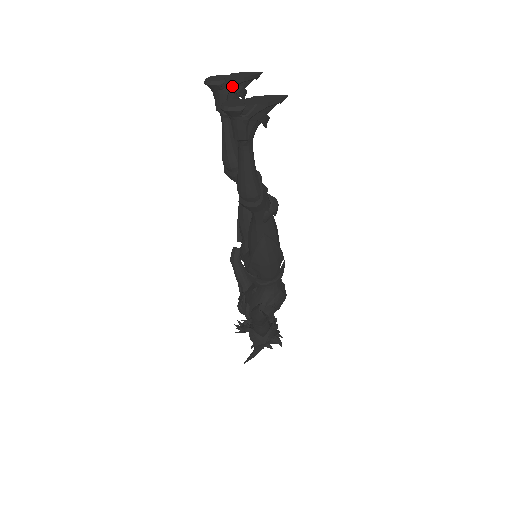
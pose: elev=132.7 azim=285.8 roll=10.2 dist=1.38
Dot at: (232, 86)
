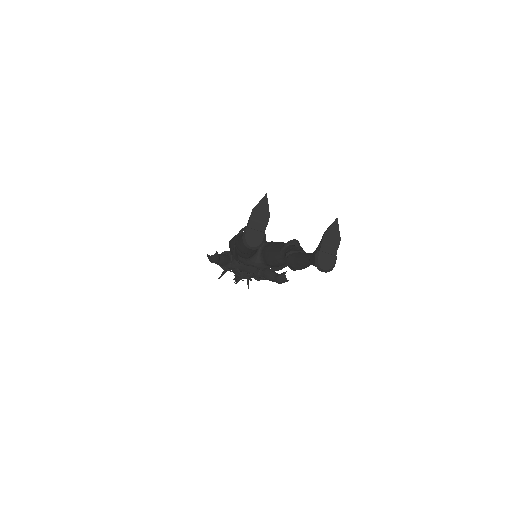
Dot at: (265, 229)
